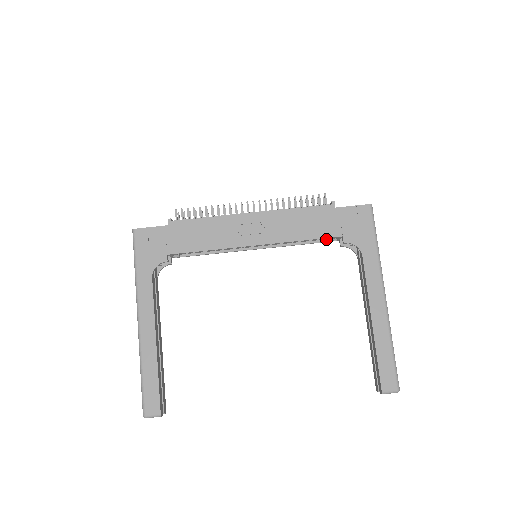
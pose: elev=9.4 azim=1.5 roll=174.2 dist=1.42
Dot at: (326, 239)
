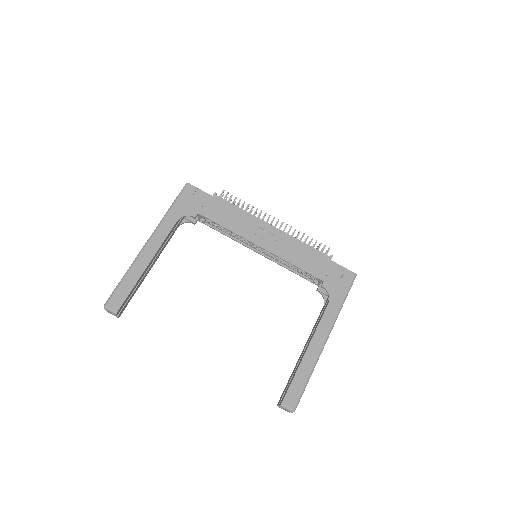
Dot at: (310, 279)
